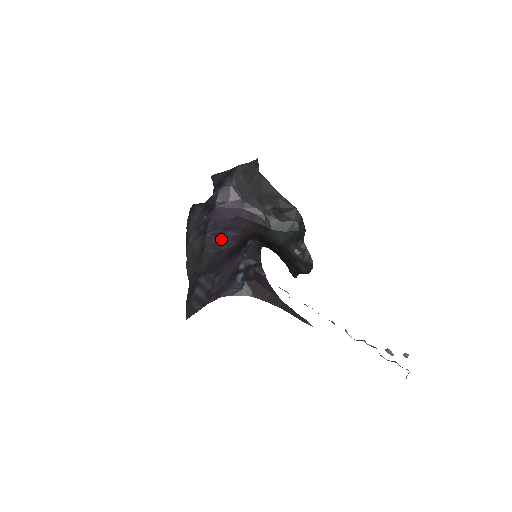
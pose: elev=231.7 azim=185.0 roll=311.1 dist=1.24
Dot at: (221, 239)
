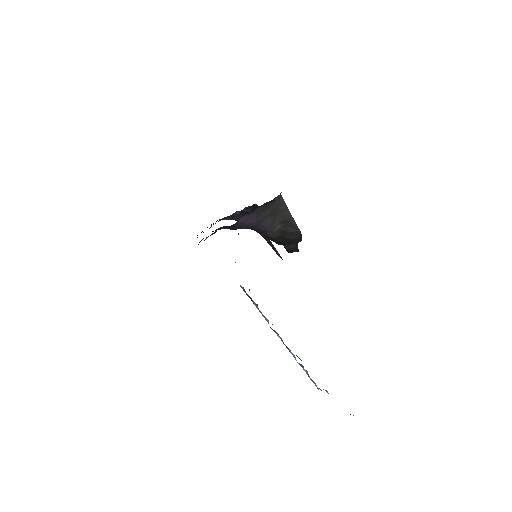
Dot at: (232, 228)
